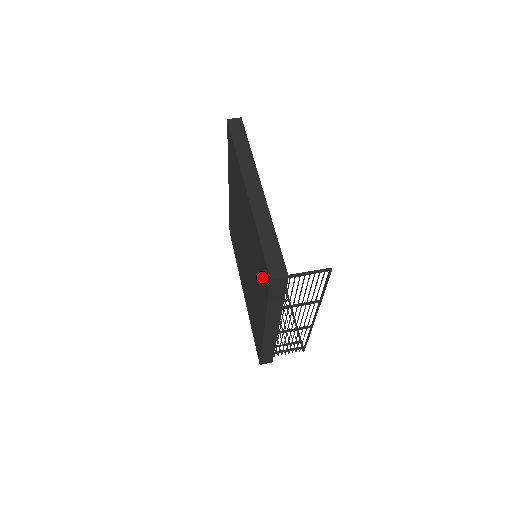
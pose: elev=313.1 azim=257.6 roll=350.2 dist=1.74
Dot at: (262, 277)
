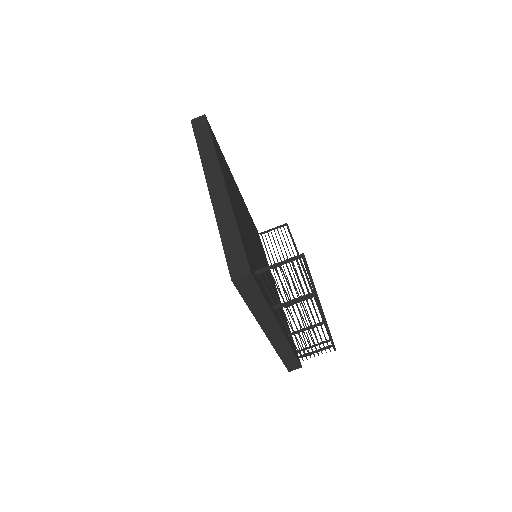
Dot at: occluded
